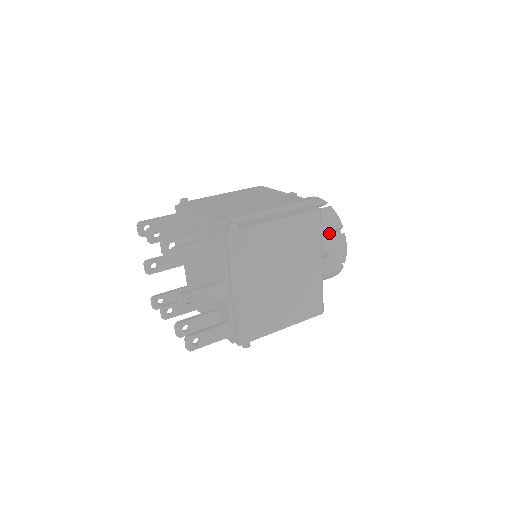
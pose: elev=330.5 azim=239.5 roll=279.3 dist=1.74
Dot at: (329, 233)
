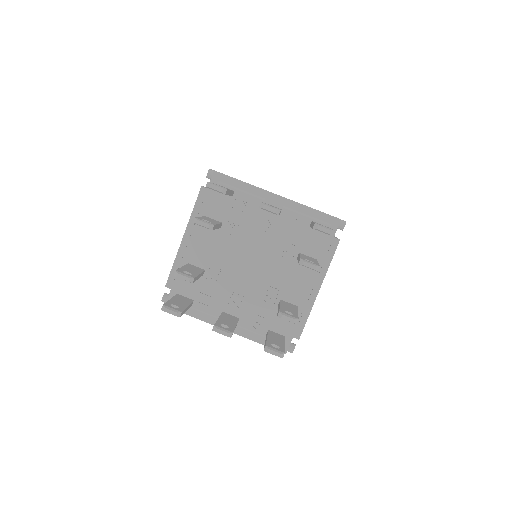
Dot at: occluded
